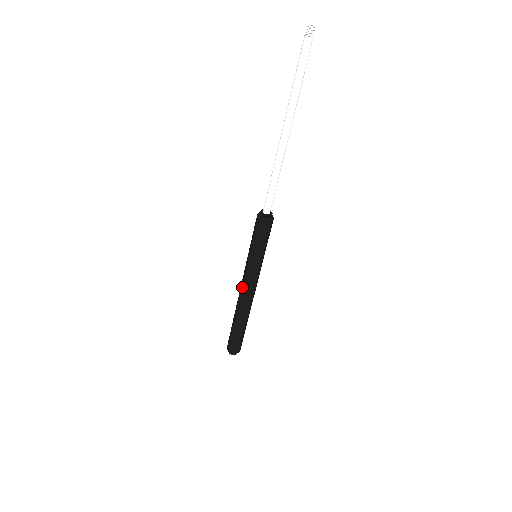
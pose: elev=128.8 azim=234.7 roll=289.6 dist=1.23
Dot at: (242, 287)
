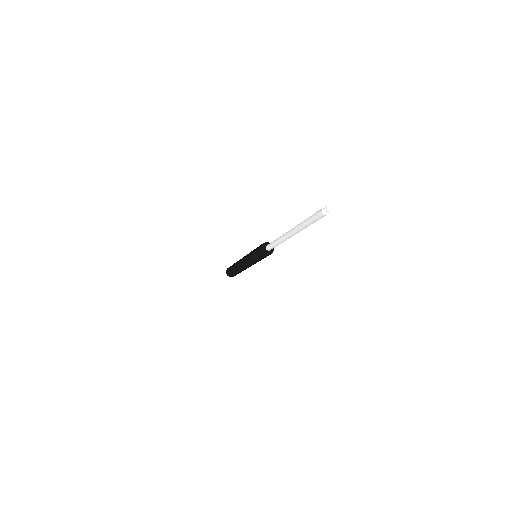
Dot at: (242, 260)
